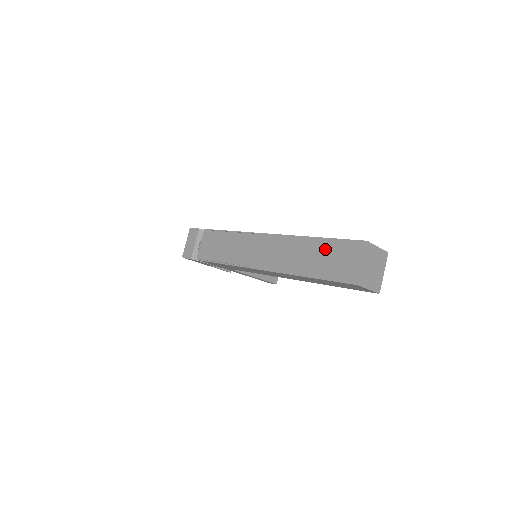
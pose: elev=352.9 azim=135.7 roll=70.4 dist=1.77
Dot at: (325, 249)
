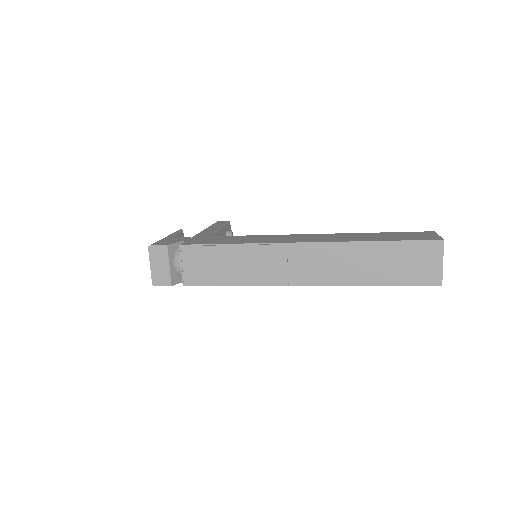
Dot at: (391, 254)
